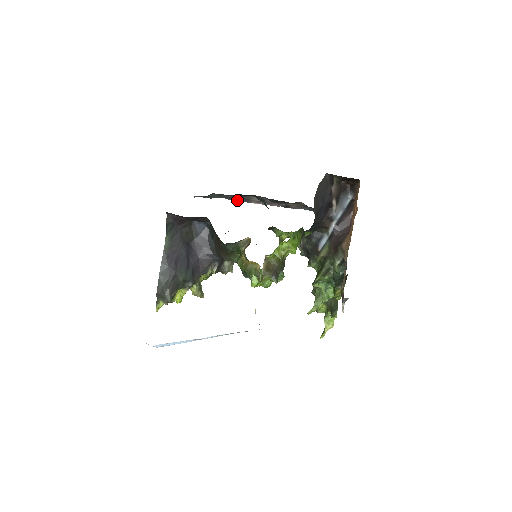
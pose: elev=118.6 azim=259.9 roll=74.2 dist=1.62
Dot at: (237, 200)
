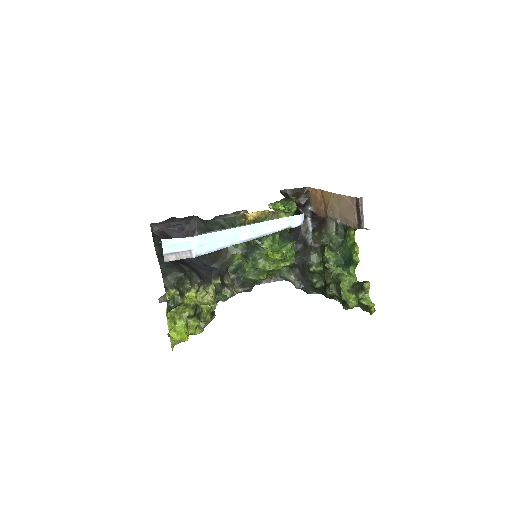
Dot at: occluded
